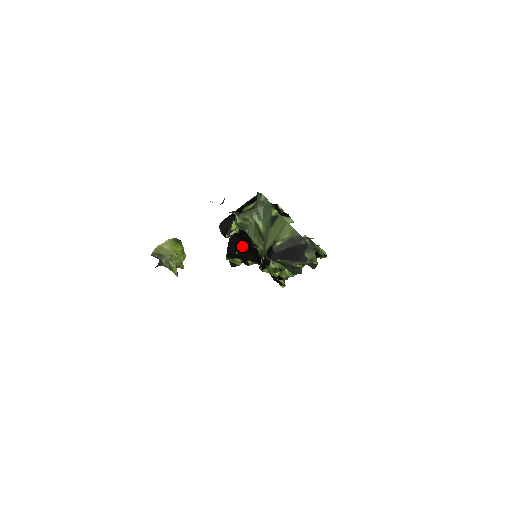
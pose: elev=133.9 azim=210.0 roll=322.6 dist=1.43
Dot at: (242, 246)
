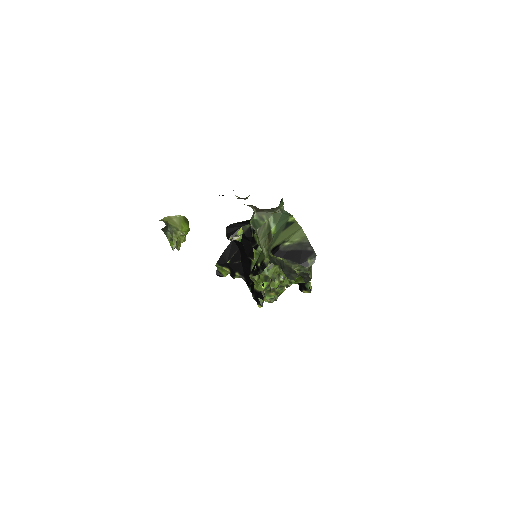
Dot at: (237, 256)
